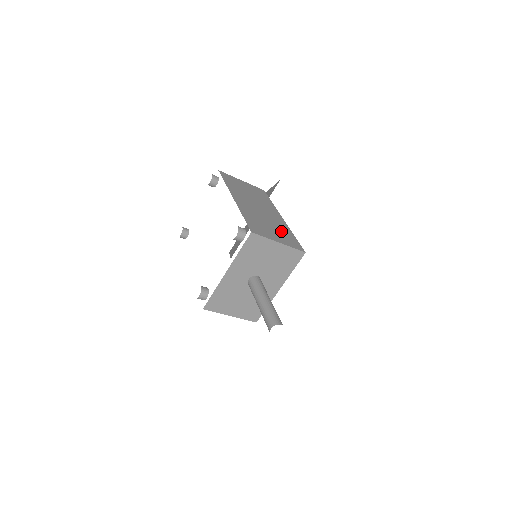
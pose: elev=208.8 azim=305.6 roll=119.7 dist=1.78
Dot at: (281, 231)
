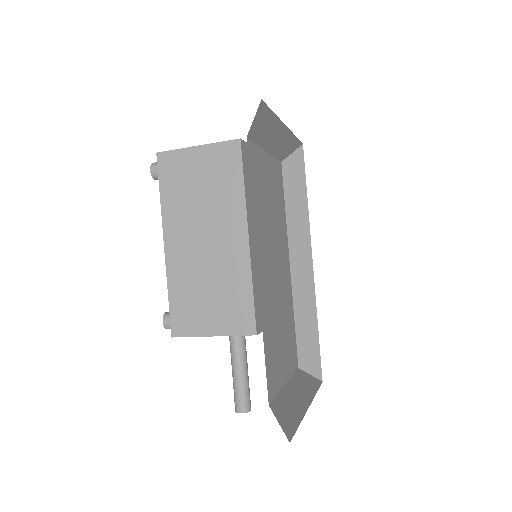
Dot at: (228, 294)
